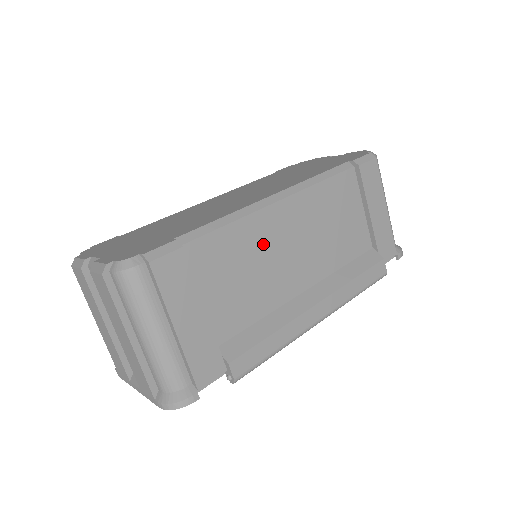
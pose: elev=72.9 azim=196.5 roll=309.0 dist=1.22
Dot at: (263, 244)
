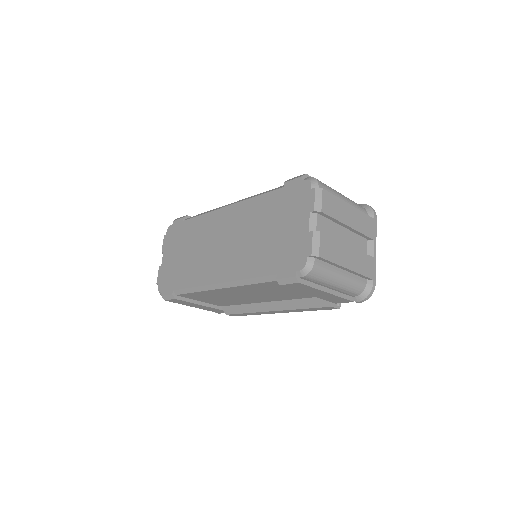
Dot at: (223, 295)
